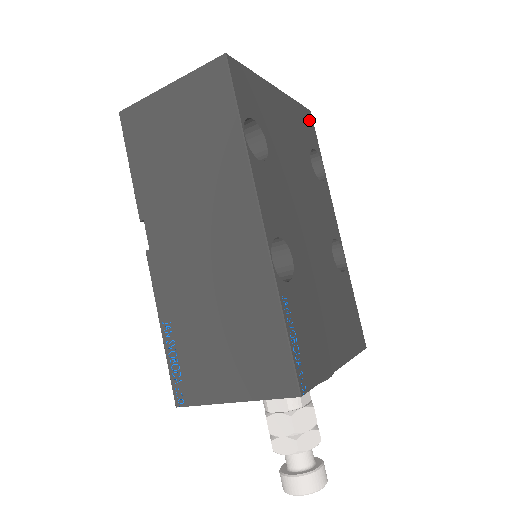
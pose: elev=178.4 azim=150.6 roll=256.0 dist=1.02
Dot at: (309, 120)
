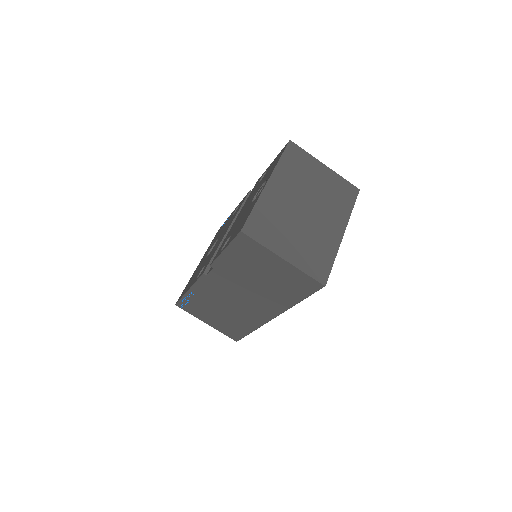
Dot at: occluded
